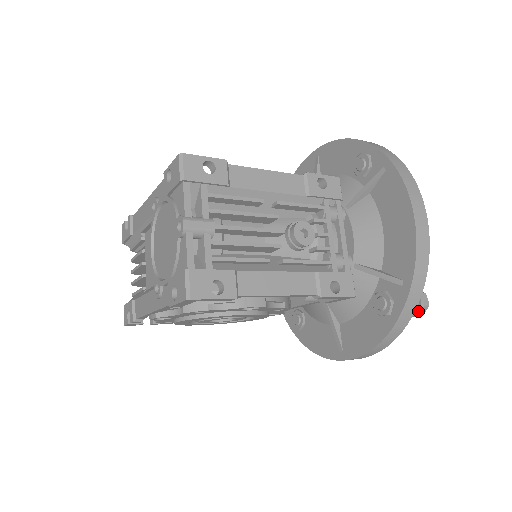
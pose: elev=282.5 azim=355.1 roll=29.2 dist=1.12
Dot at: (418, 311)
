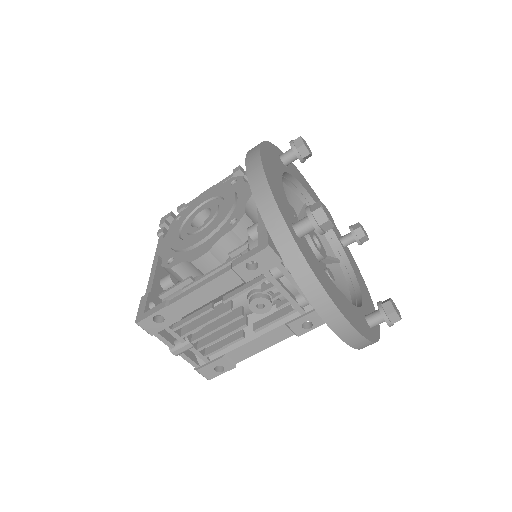
Dot at: (389, 326)
